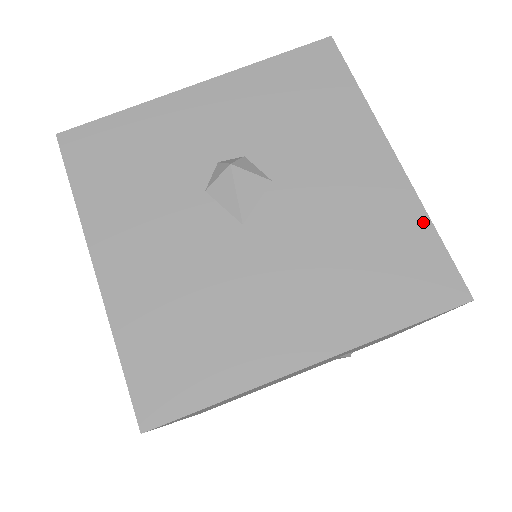
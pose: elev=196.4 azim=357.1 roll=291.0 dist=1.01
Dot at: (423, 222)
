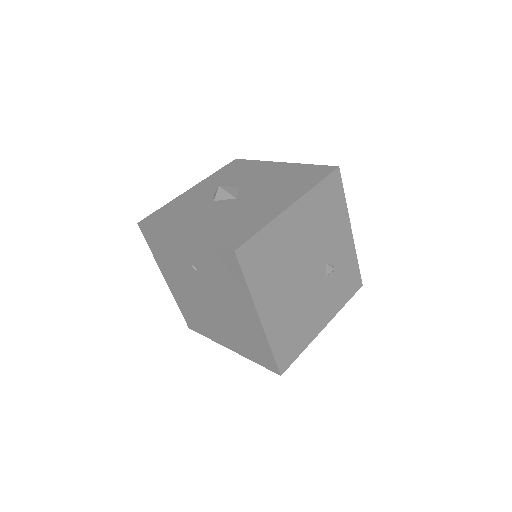
Dot at: (305, 166)
